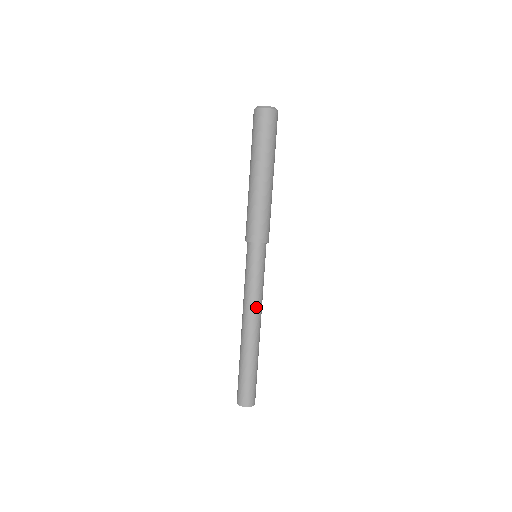
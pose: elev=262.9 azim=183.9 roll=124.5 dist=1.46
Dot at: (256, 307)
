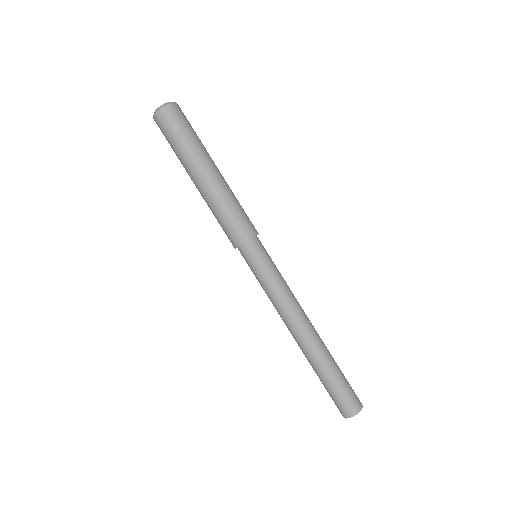
Dot at: (283, 311)
